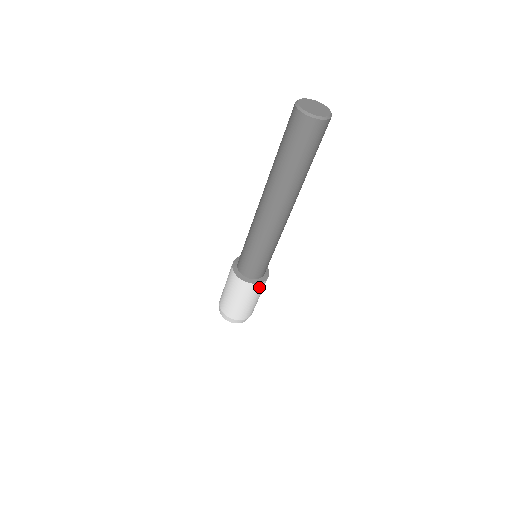
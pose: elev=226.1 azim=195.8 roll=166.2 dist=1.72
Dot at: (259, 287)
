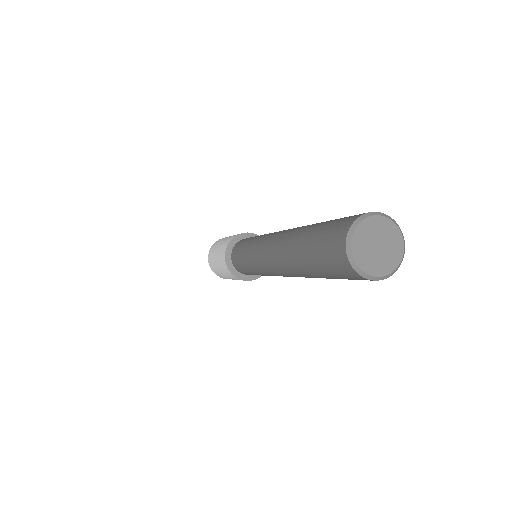
Dot at: occluded
